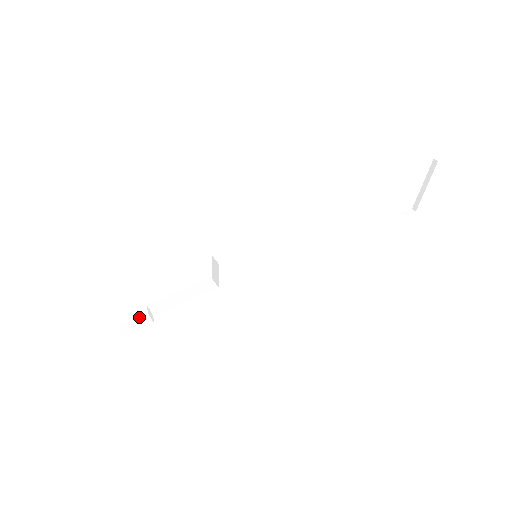
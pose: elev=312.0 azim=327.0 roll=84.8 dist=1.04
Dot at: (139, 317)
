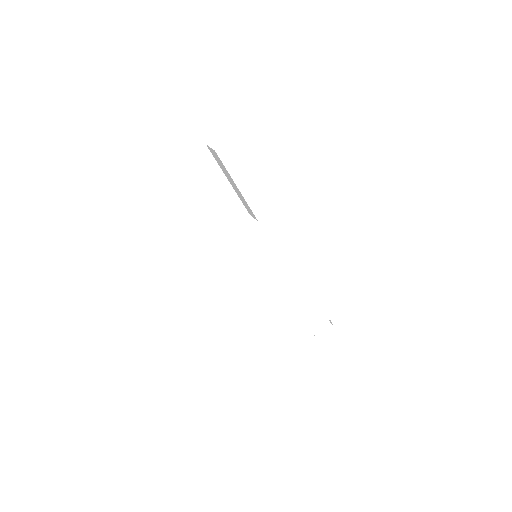
Dot at: occluded
